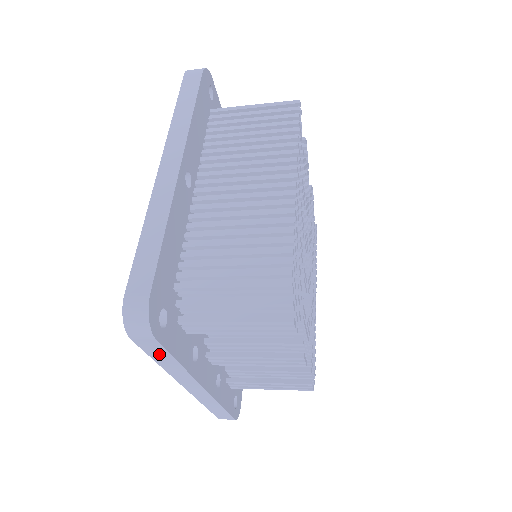
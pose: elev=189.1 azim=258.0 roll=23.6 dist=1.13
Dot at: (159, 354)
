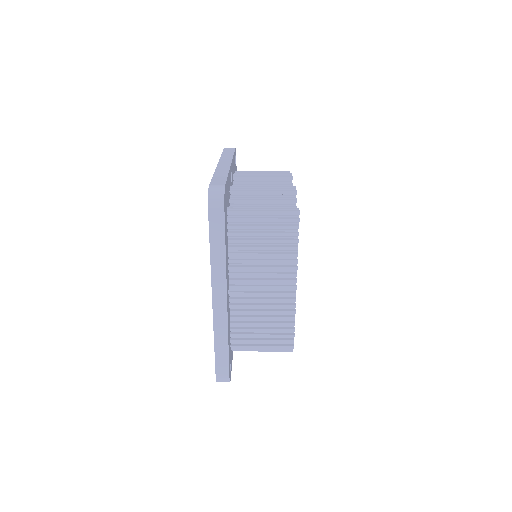
Dot at: occluded
